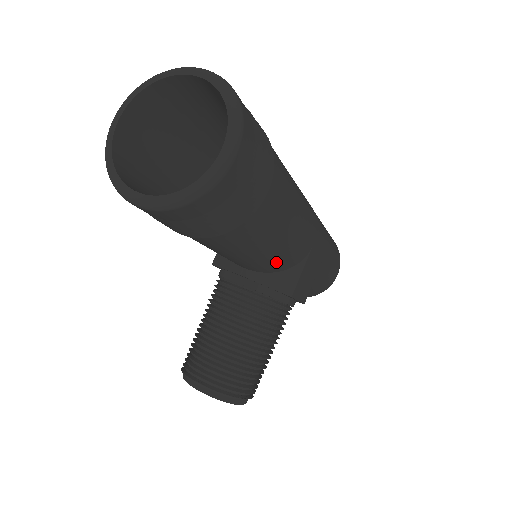
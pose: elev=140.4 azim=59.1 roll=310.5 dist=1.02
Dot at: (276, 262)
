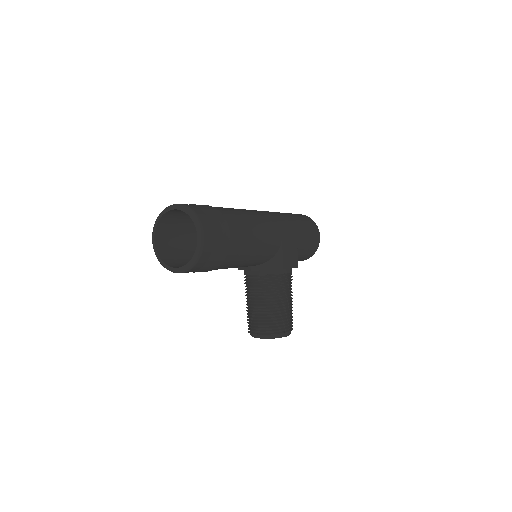
Dot at: (263, 257)
